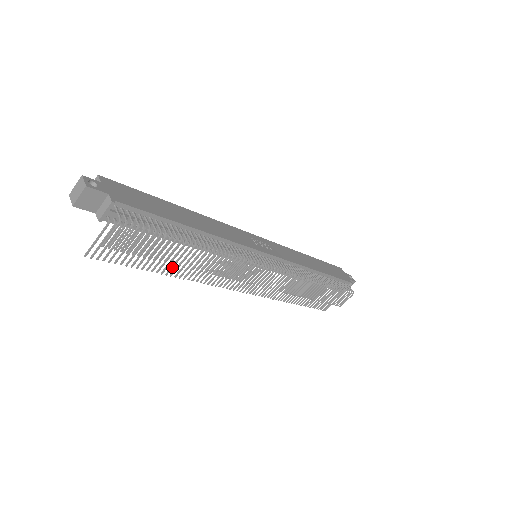
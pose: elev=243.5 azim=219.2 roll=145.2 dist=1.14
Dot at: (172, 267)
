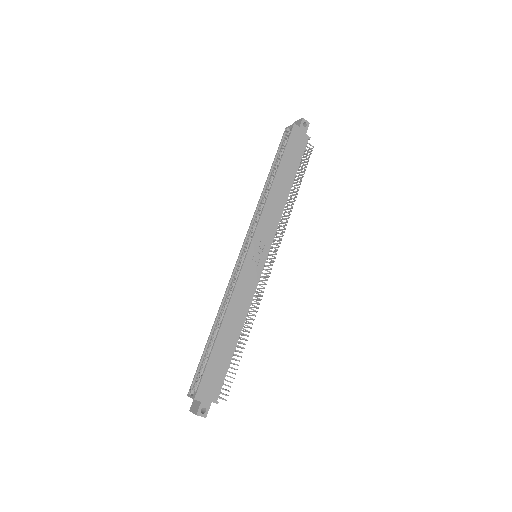
Dot at: occluded
